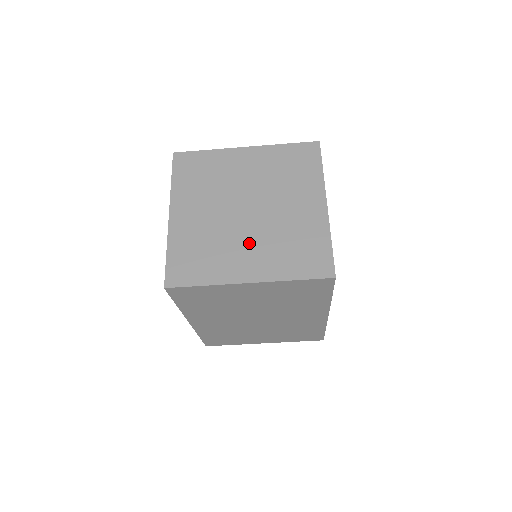
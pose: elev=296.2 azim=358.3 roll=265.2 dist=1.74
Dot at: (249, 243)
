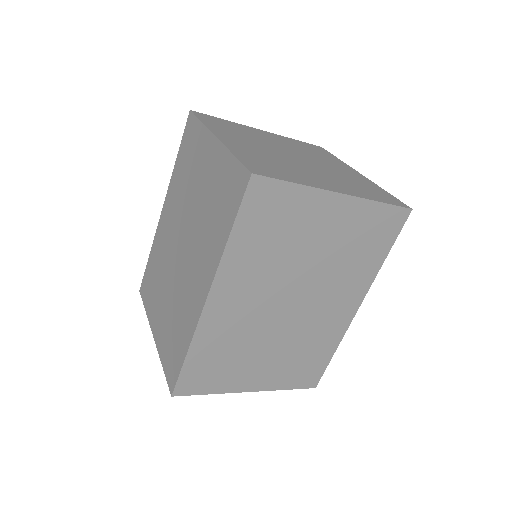
Dot at: (317, 173)
